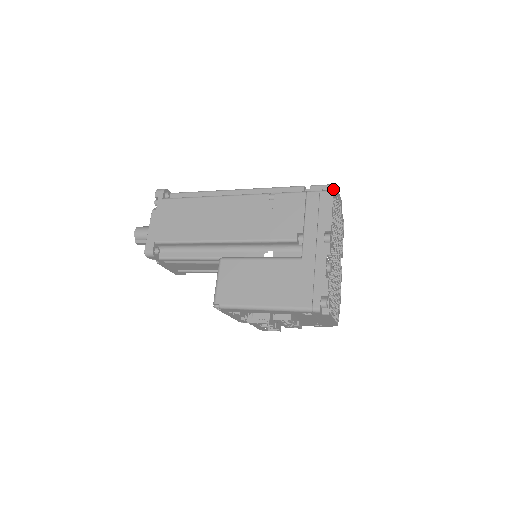
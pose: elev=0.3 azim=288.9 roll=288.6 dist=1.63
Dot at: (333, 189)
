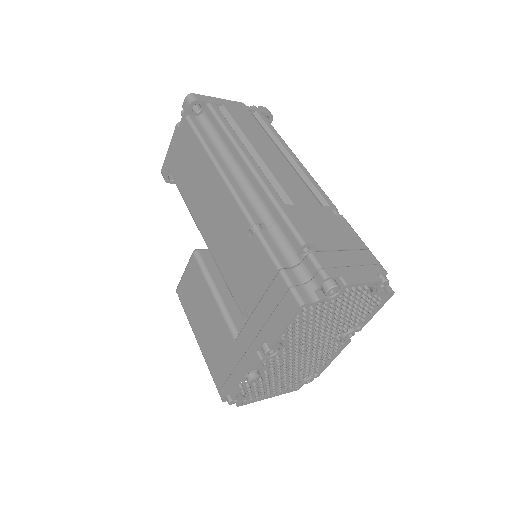
Dot at: (324, 290)
